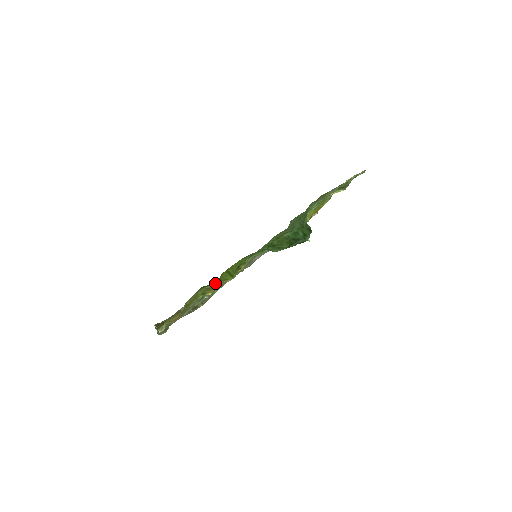
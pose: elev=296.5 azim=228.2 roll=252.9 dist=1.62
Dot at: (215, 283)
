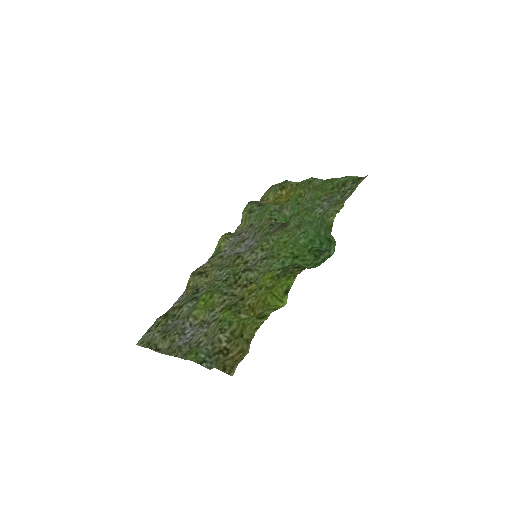
Dot at: (265, 310)
